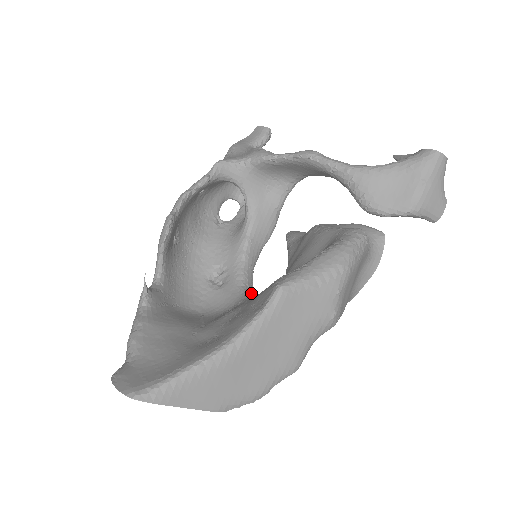
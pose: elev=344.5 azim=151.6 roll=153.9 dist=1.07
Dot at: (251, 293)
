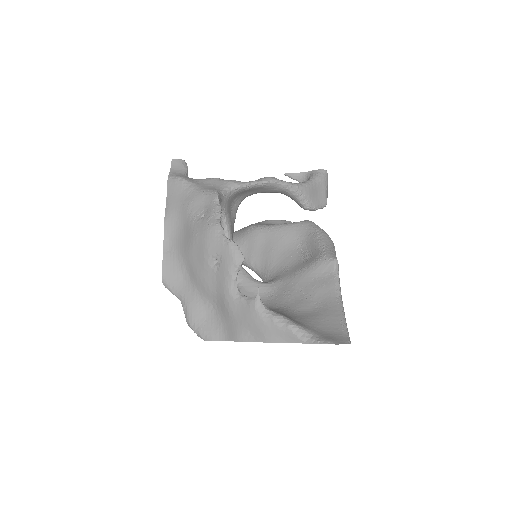
Dot at: occluded
